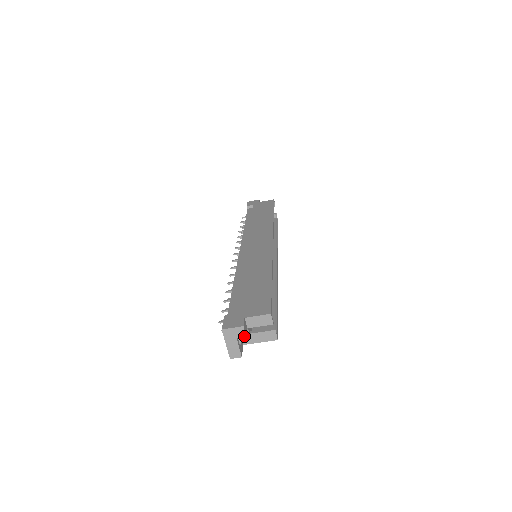
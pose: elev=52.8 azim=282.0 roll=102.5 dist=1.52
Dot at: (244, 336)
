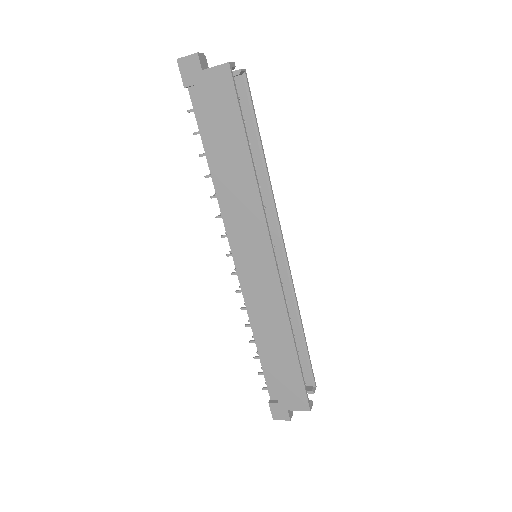
Dot at: (291, 414)
